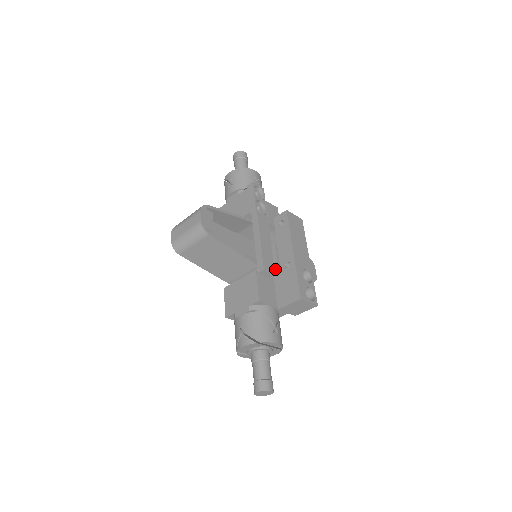
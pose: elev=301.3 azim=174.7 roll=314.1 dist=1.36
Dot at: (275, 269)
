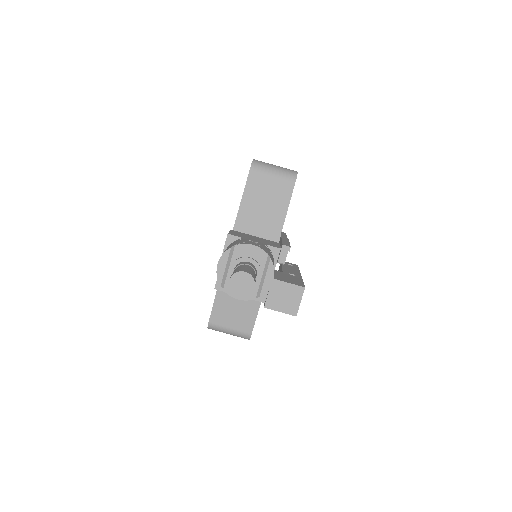
Dot at: occluded
